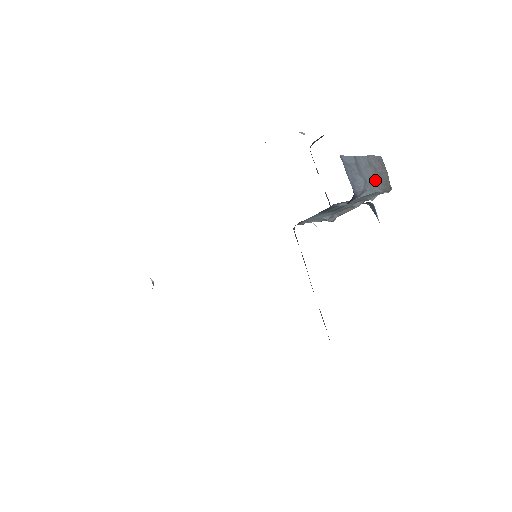
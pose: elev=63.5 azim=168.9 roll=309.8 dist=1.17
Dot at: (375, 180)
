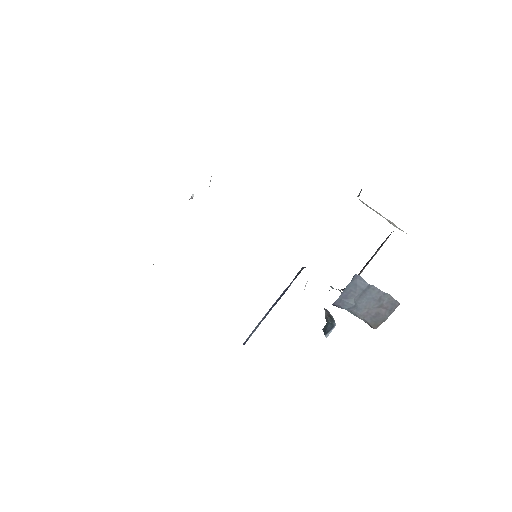
Dot at: (368, 312)
